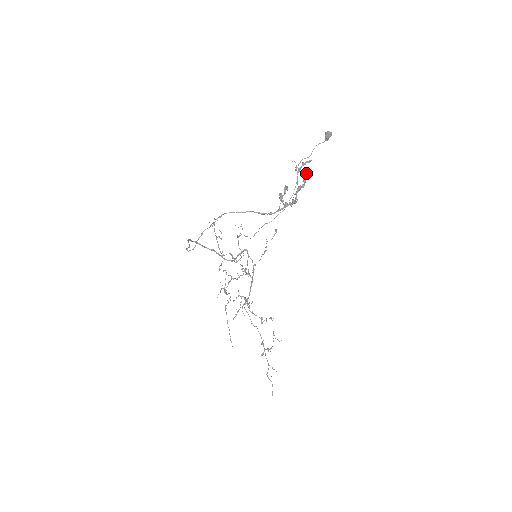
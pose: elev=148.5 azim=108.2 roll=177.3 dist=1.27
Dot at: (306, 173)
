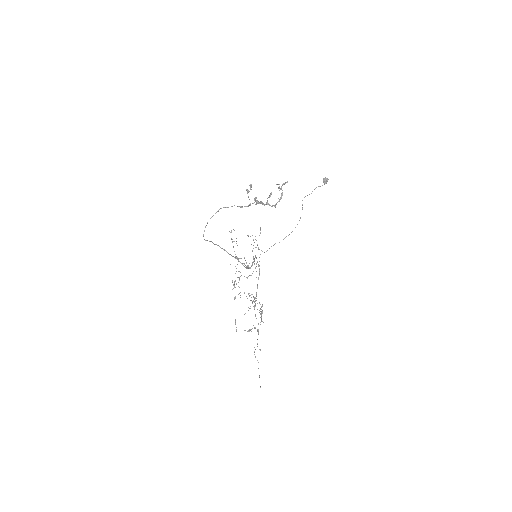
Dot at: occluded
